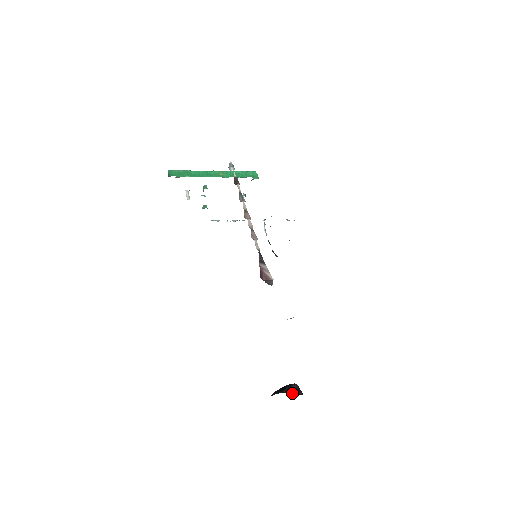
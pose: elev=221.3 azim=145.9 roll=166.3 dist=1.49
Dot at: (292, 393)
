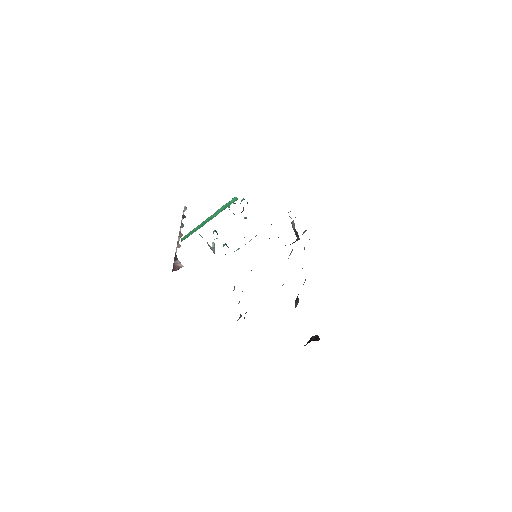
Dot at: occluded
